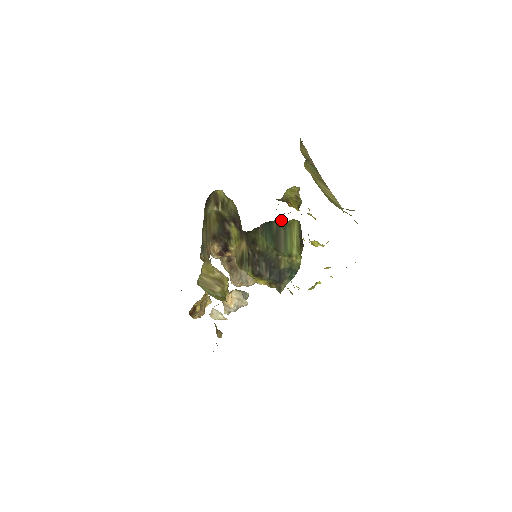
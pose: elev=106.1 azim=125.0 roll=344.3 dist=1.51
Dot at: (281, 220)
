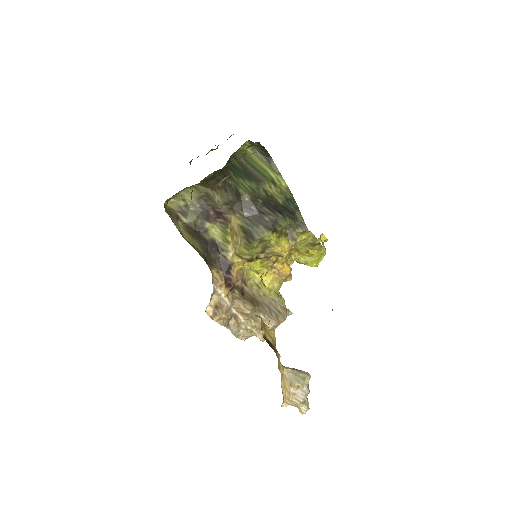
Dot at: (235, 154)
